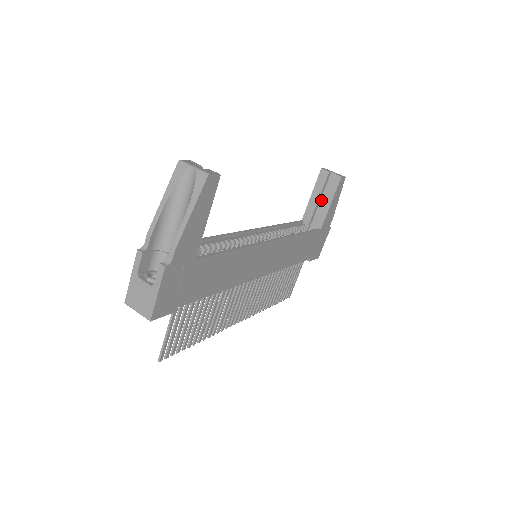
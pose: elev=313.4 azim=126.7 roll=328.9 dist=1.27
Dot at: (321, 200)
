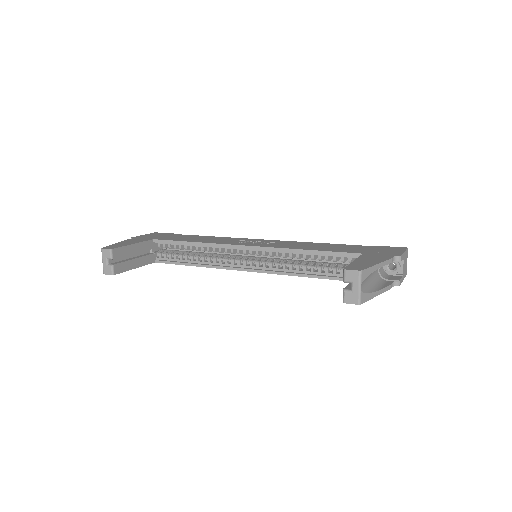
Dot at: occluded
